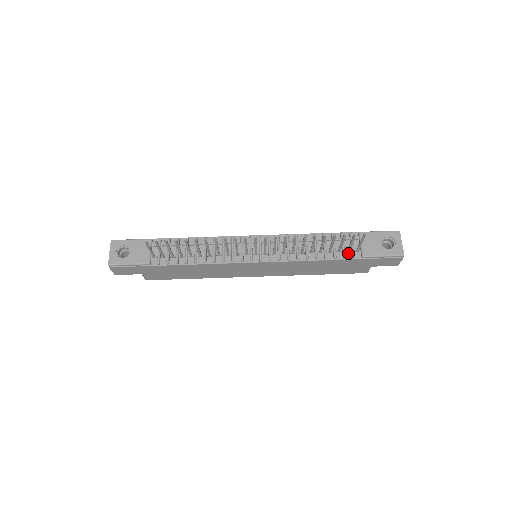
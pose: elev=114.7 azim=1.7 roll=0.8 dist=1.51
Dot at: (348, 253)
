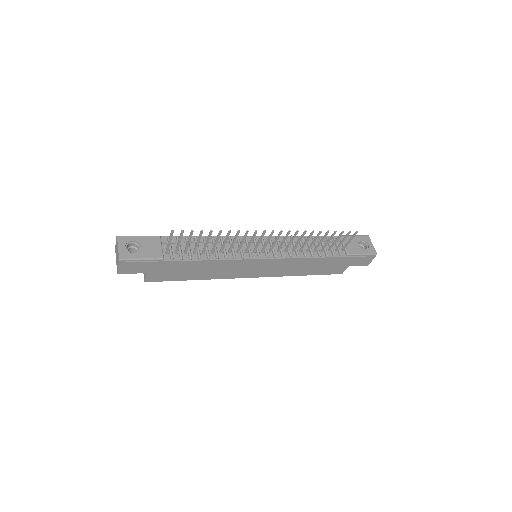
Dot at: (335, 252)
